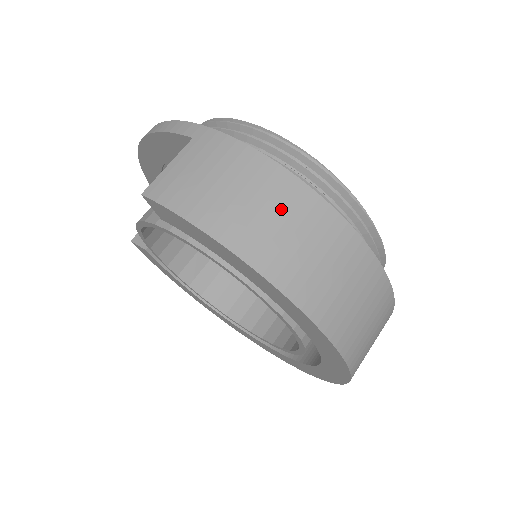
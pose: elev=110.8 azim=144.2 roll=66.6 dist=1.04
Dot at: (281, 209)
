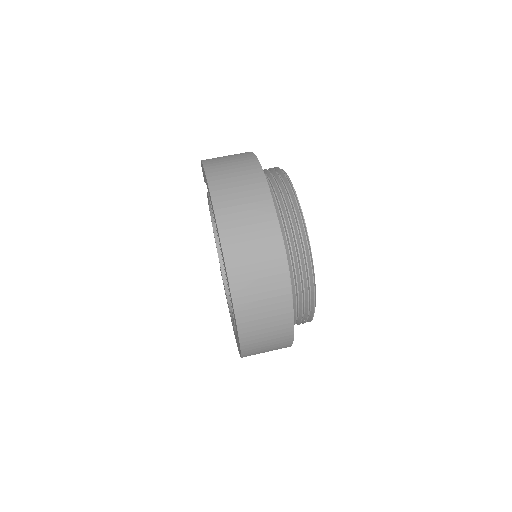
Dot at: (237, 160)
